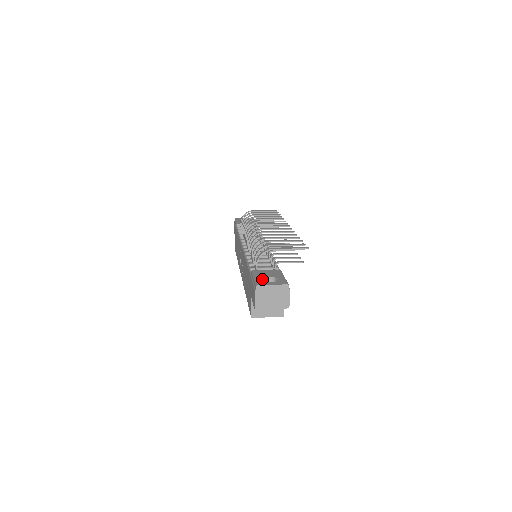
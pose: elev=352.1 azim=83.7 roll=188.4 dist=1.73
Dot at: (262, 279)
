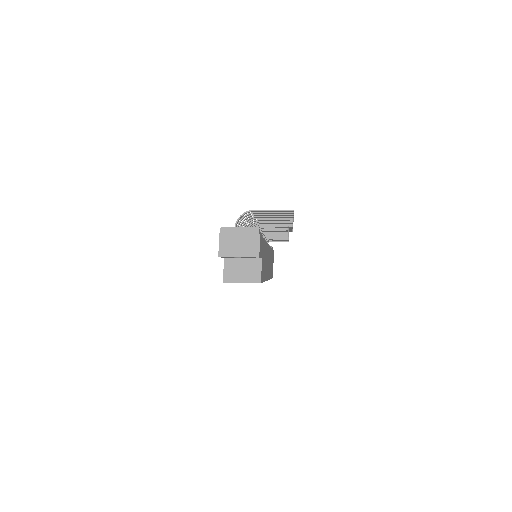
Dot at: occluded
